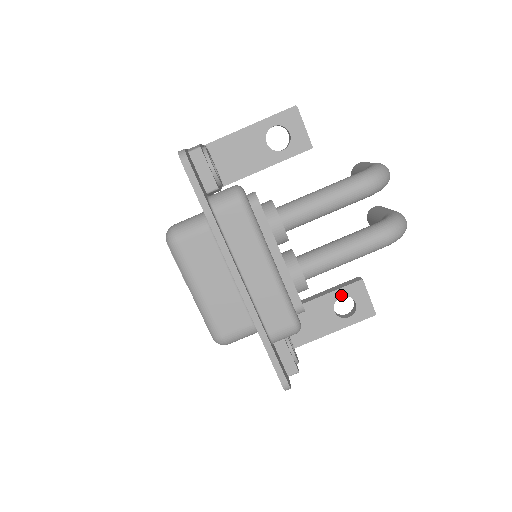
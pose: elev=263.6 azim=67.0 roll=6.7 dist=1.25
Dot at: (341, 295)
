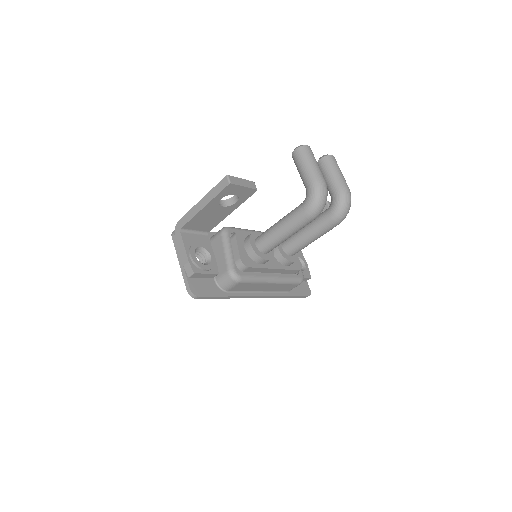
Dot at: occluded
